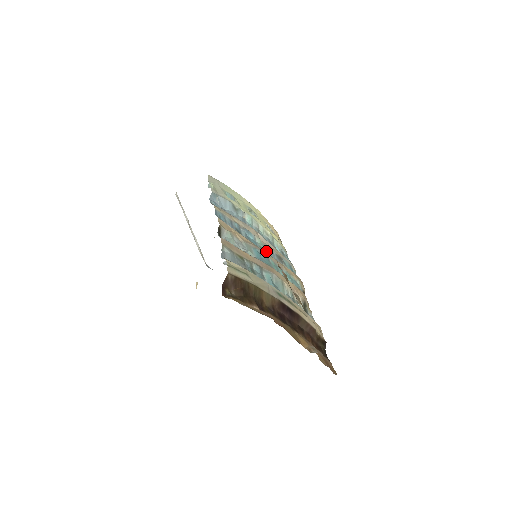
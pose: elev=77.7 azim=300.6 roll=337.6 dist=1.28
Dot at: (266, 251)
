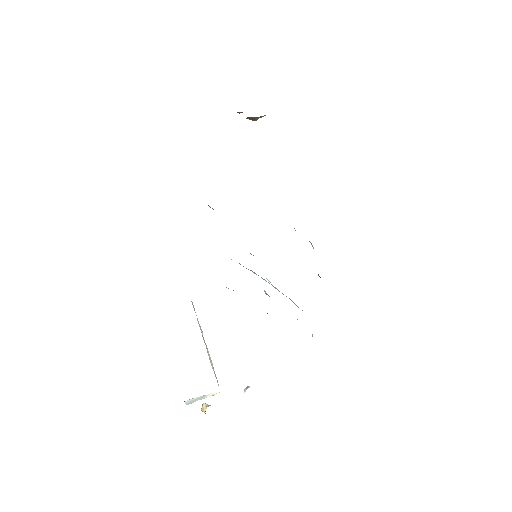
Dot at: occluded
